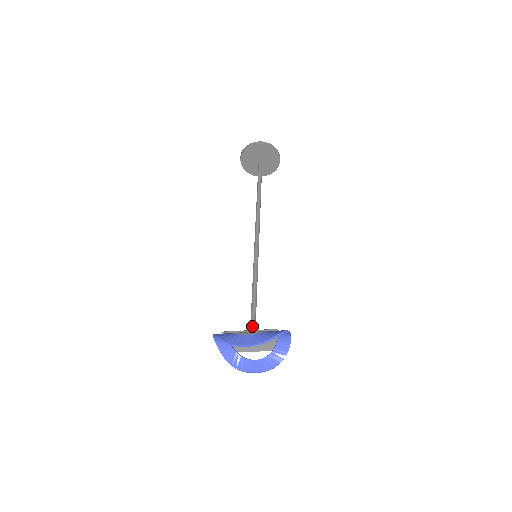
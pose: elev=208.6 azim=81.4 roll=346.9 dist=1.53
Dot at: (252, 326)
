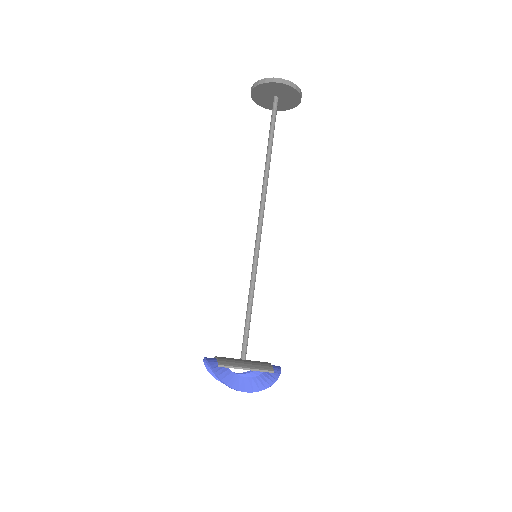
Dot at: (244, 351)
